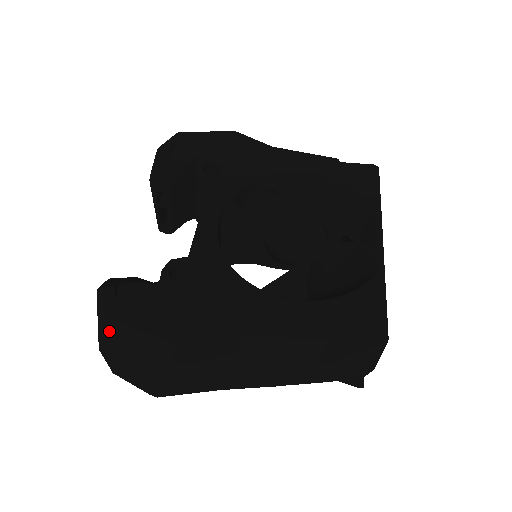
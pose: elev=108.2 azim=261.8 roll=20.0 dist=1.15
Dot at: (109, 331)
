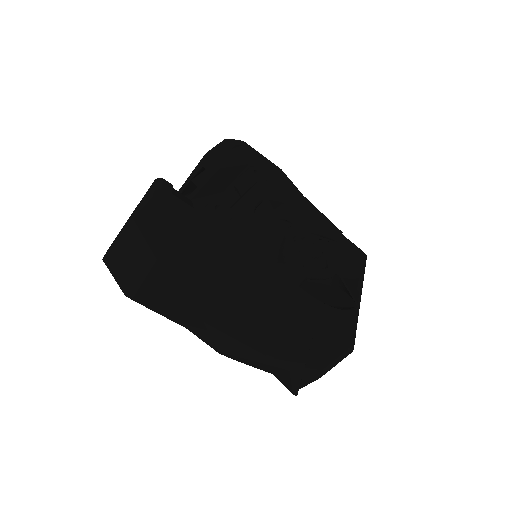
Dot at: (154, 209)
